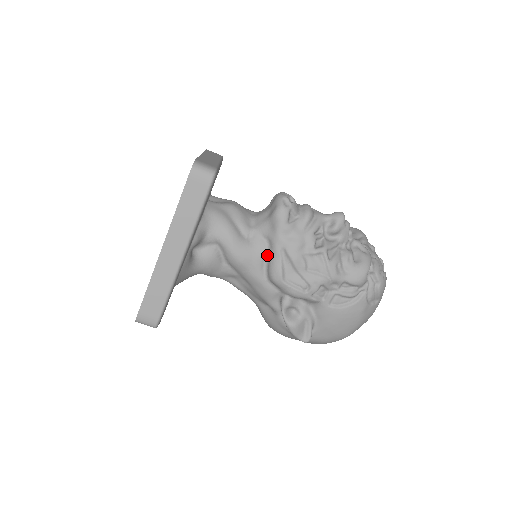
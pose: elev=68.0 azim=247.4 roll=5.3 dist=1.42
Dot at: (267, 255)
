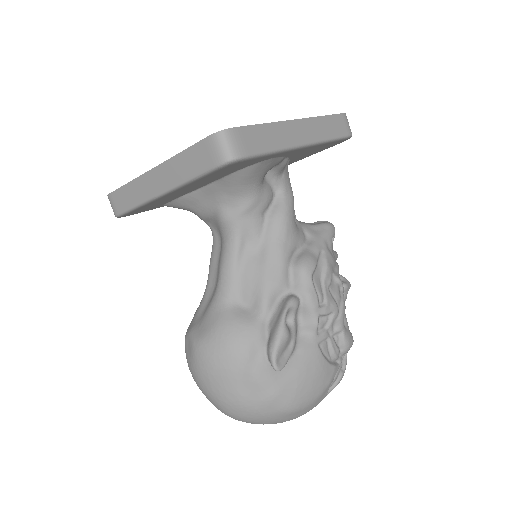
Dot at: (303, 246)
